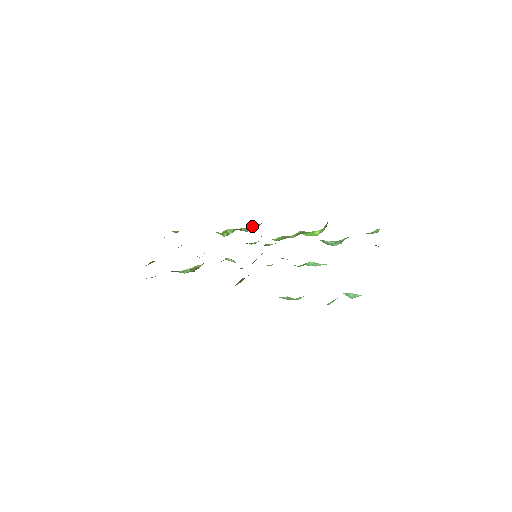
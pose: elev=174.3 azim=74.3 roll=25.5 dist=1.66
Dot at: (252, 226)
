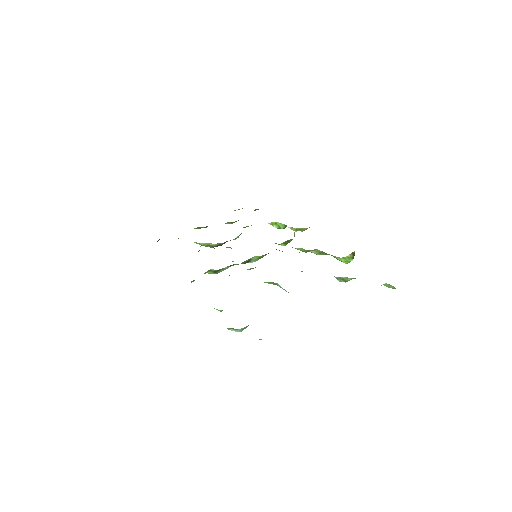
Dot at: occluded
